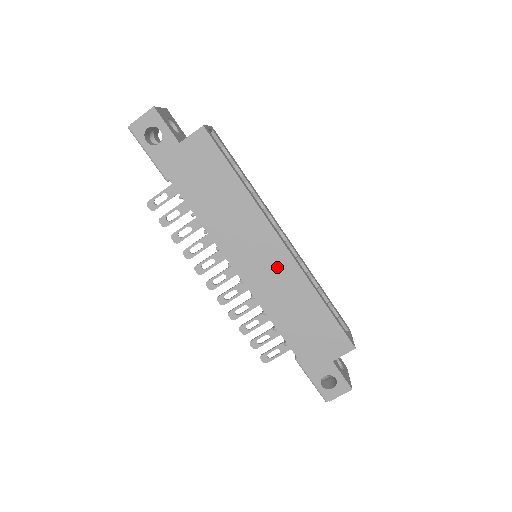
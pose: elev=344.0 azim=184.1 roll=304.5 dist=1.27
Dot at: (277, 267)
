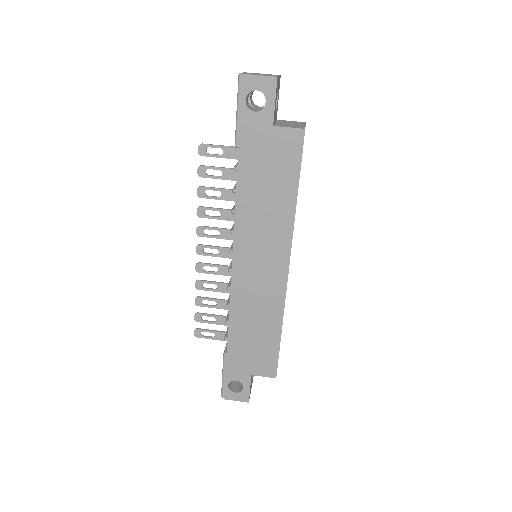
Dot at: (268, 282)
